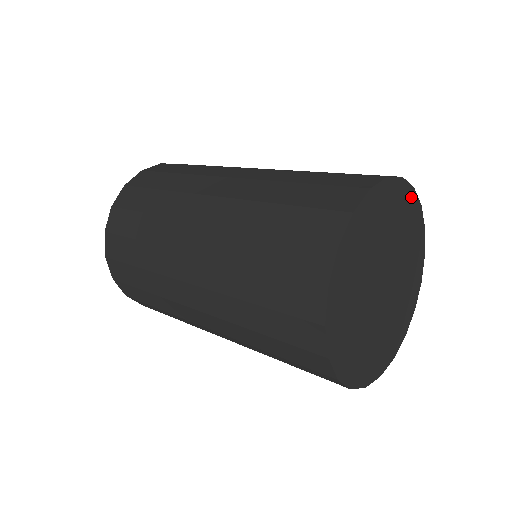
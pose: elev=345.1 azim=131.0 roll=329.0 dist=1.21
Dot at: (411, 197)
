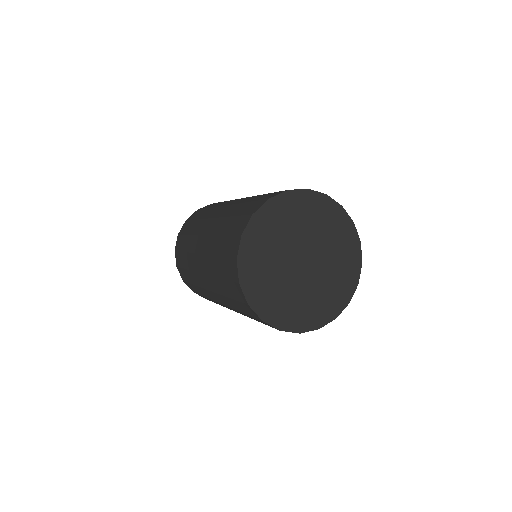
Dot at: (349, 227)
